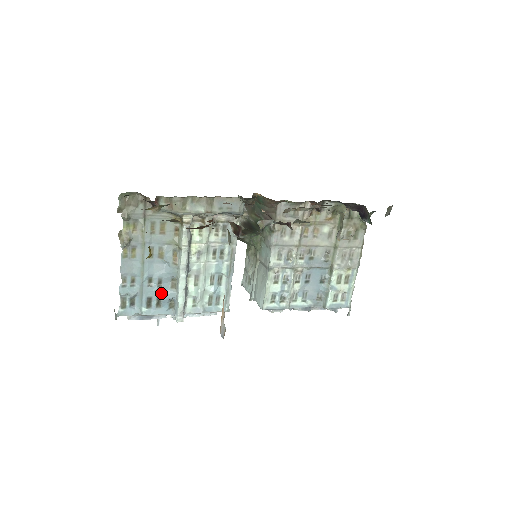
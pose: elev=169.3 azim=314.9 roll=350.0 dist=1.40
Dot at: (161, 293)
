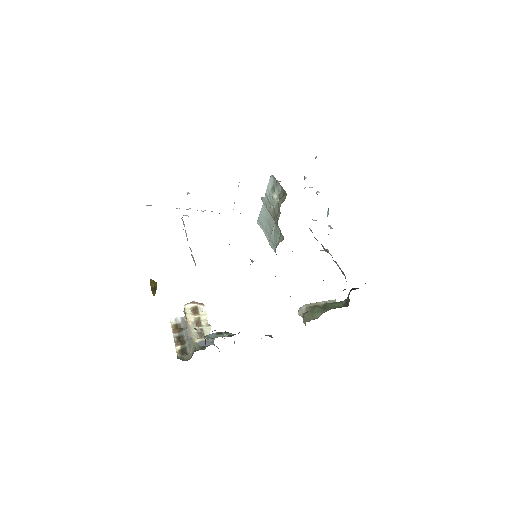
Dot at: occluded
